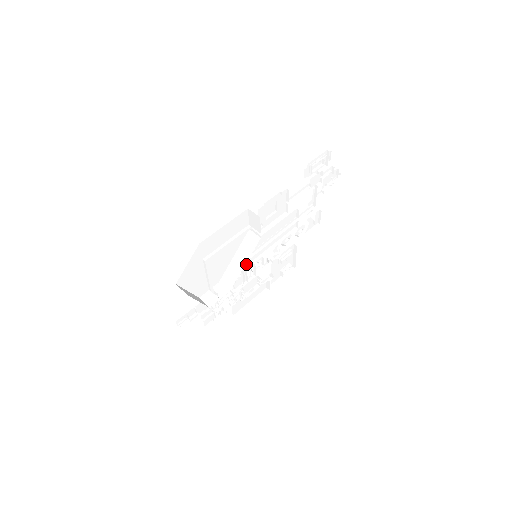
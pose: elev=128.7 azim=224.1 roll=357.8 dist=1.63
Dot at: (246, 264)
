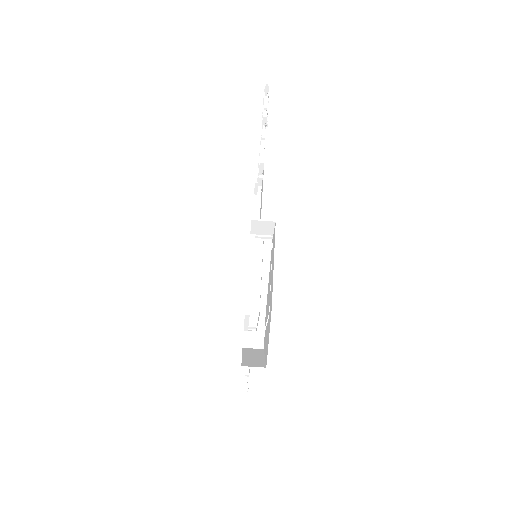
Dot at: occluded
